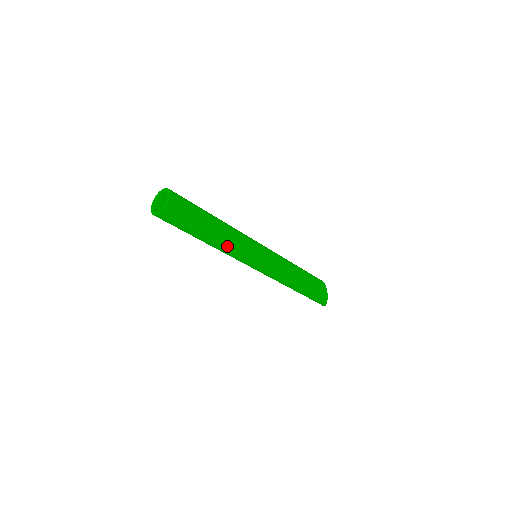
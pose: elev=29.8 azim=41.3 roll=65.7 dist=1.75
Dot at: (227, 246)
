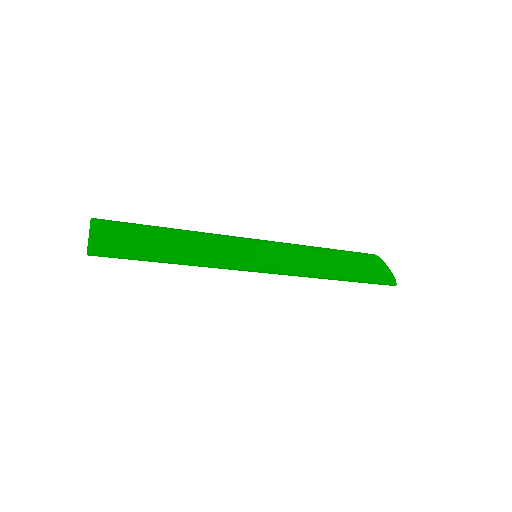
Dot at: (201, 254)
